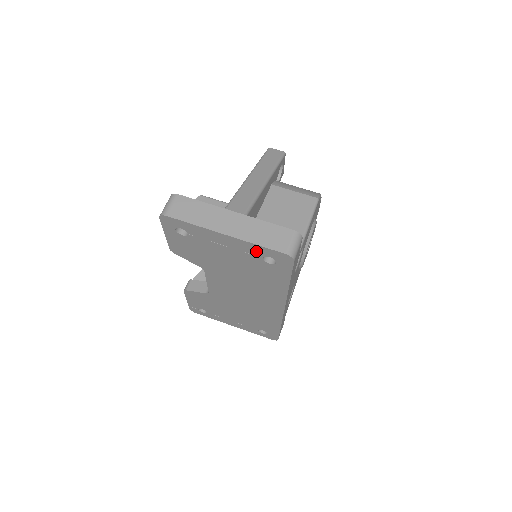
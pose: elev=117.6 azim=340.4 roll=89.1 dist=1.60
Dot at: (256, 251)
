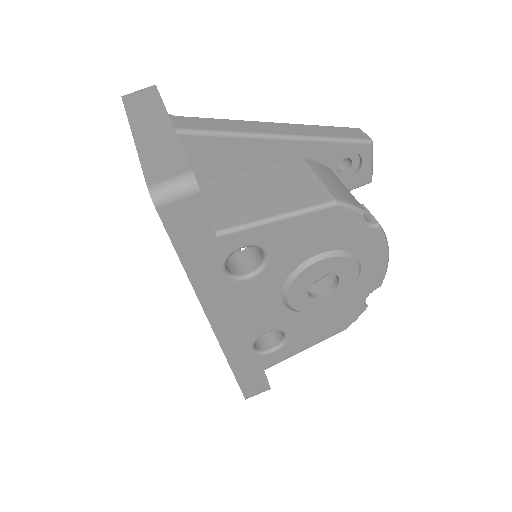
Dot at: occluded
